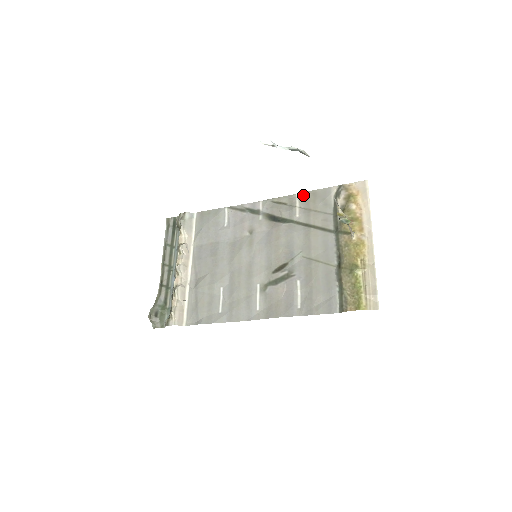
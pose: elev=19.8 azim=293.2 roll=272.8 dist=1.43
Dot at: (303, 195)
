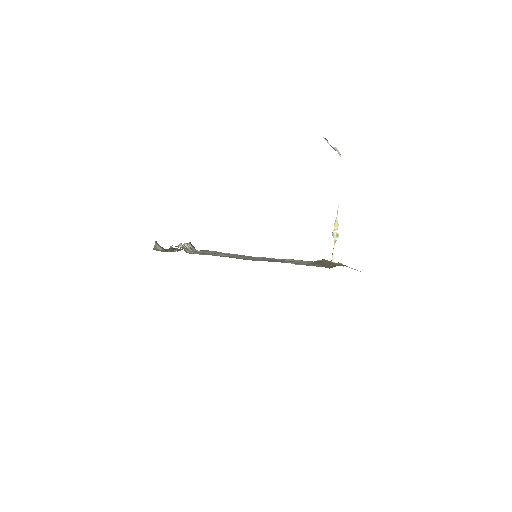
Dot at: occluded
